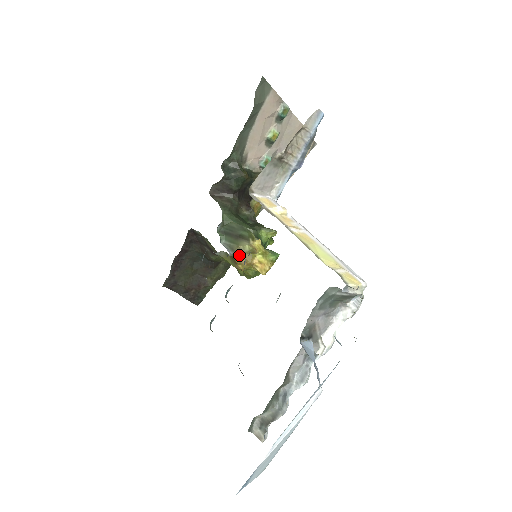
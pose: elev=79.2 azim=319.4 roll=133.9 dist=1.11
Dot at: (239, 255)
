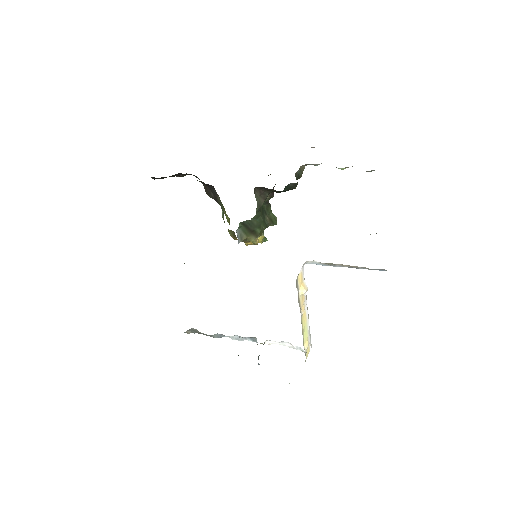
Dot at: (243, 241)
